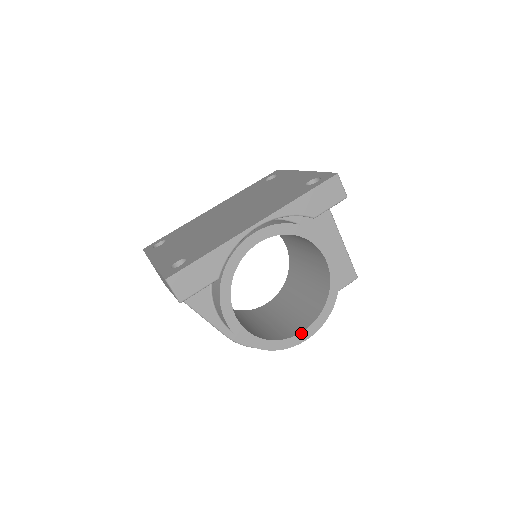
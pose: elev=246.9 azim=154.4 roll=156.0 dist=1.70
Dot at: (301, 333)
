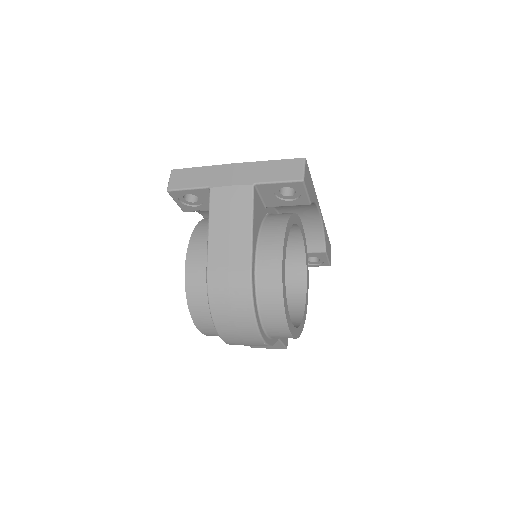
Dot at: (292, 324)
